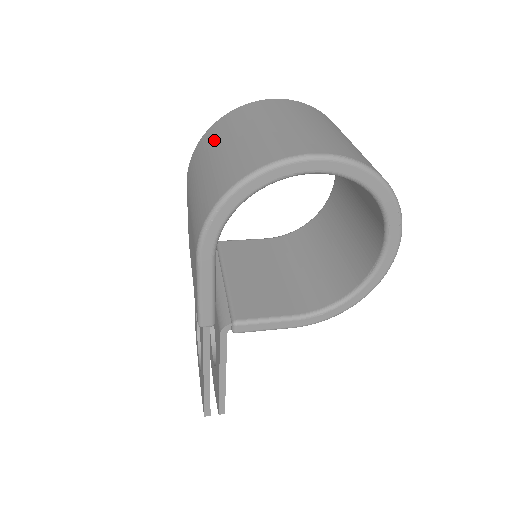
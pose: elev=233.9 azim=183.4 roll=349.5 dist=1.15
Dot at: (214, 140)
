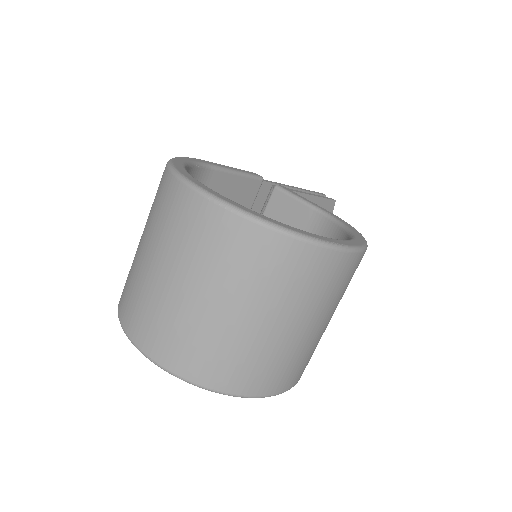
Dot at: occluded
